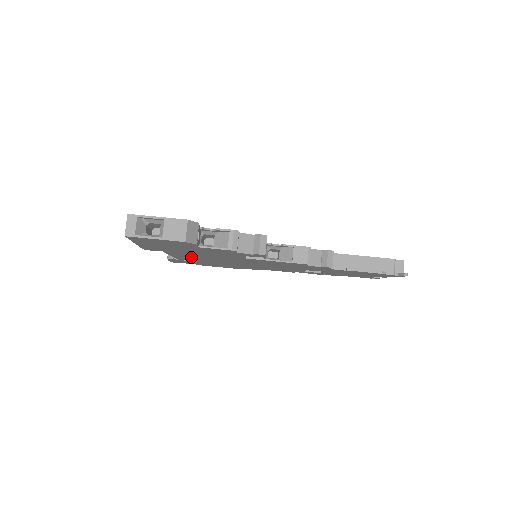
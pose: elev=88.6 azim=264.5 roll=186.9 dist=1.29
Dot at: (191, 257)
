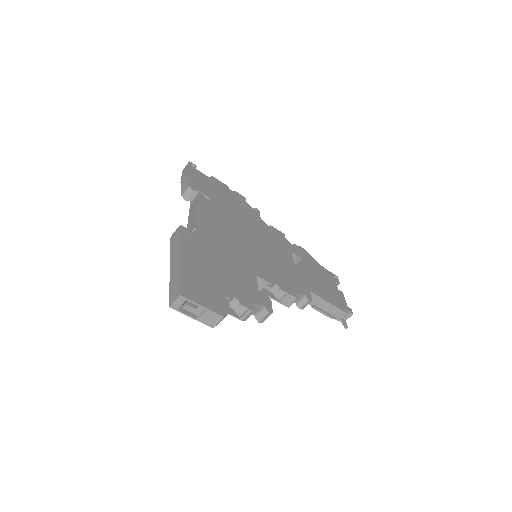
Dot at: occluded
